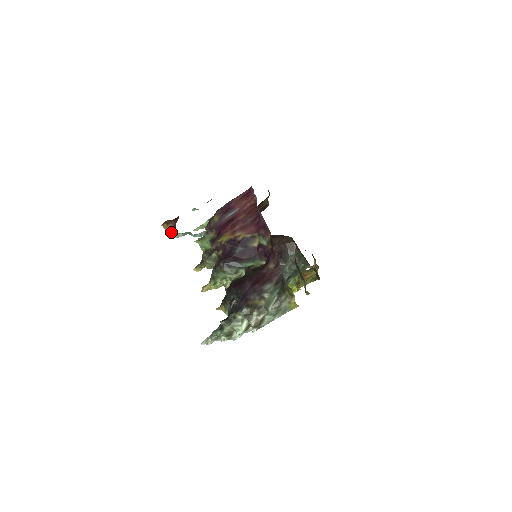
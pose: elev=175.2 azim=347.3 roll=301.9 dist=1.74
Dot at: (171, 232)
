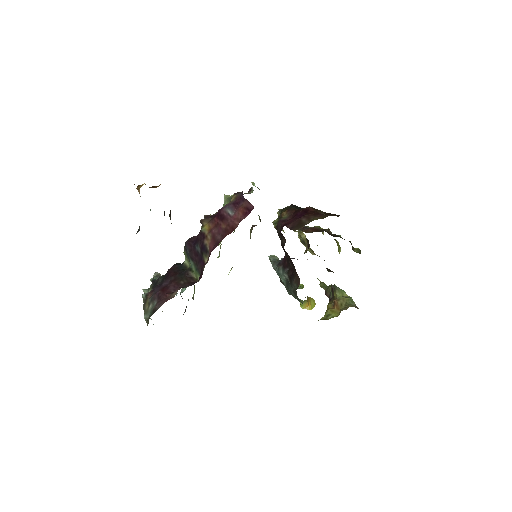
Dot at: occluded
